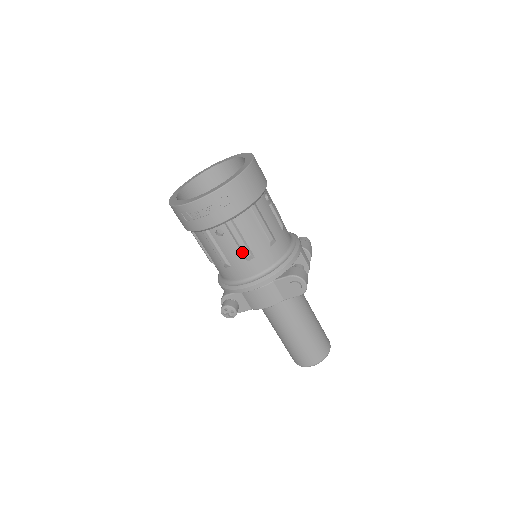
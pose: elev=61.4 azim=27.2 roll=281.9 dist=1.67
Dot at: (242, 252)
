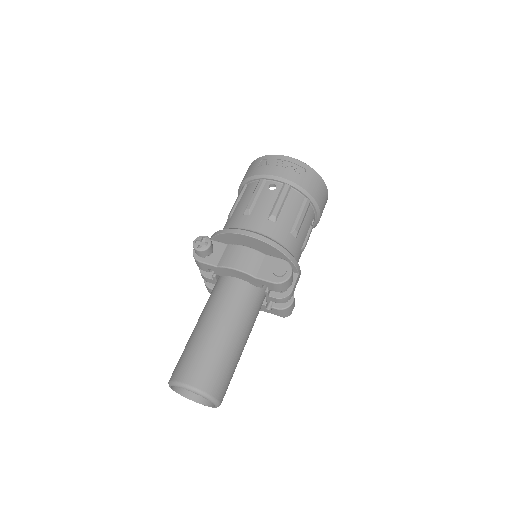
Dot at: (272, 210)
